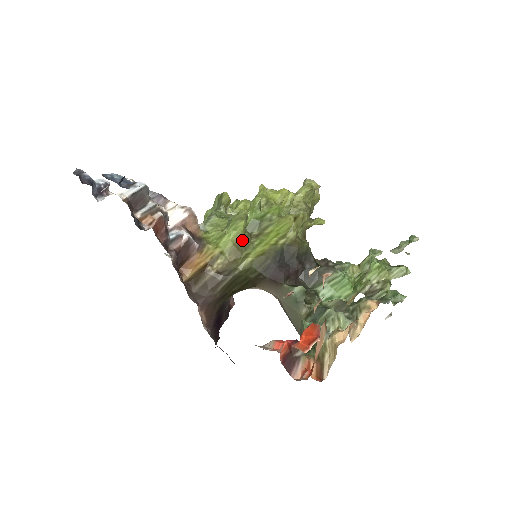
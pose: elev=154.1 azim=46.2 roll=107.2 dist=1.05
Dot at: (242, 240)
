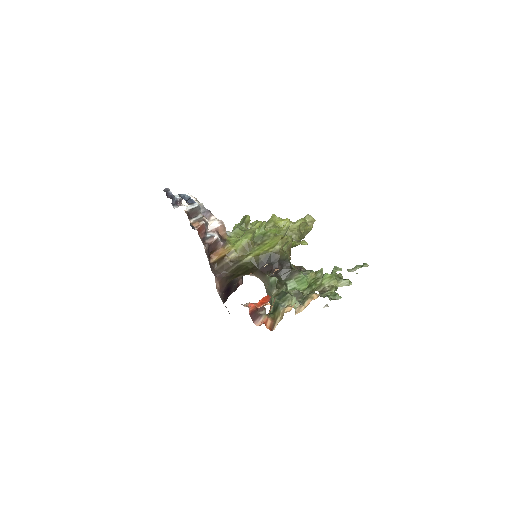
Dot at: (248, 245)
